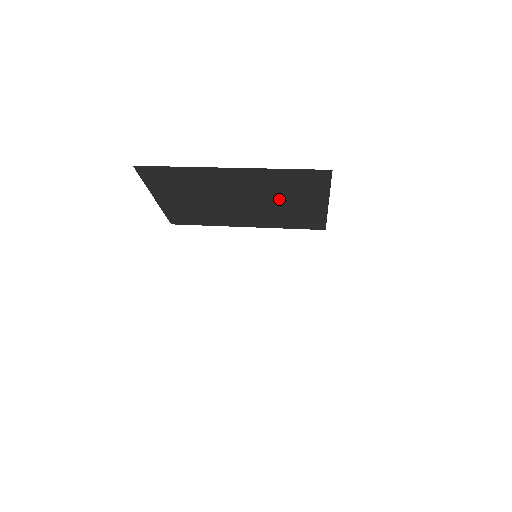
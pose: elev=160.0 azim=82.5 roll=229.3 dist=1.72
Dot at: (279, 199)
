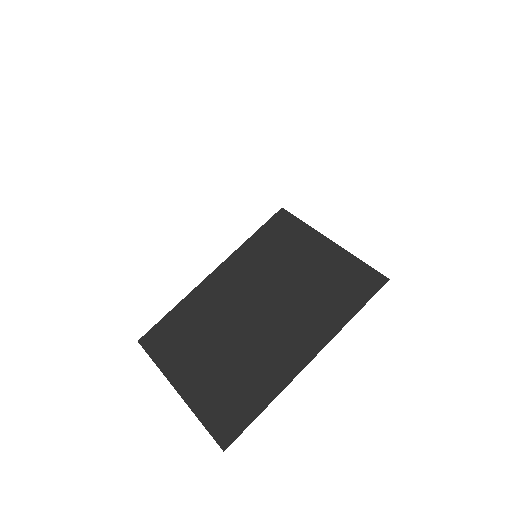
Dot at: occluded
